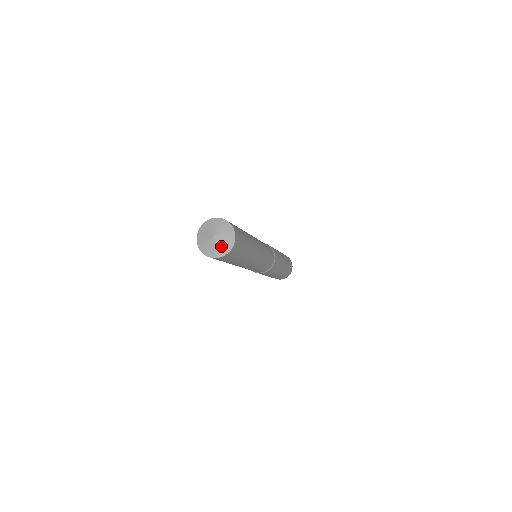
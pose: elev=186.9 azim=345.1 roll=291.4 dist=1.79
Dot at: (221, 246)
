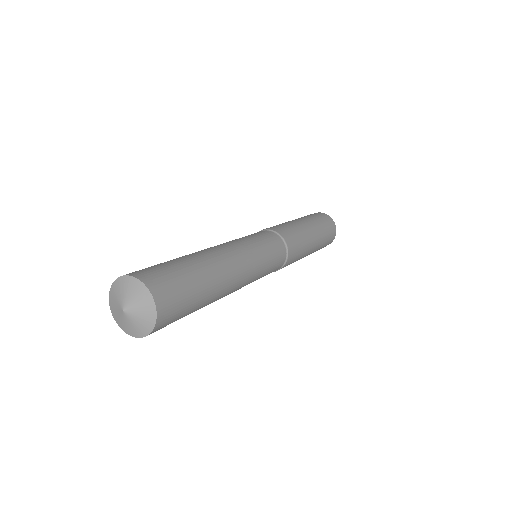
Dot at: (141, 312)
